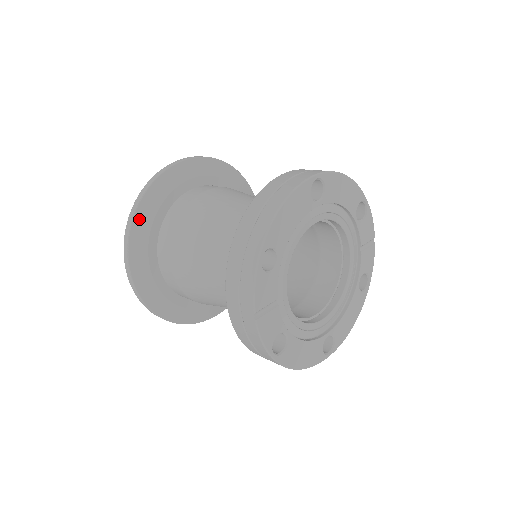
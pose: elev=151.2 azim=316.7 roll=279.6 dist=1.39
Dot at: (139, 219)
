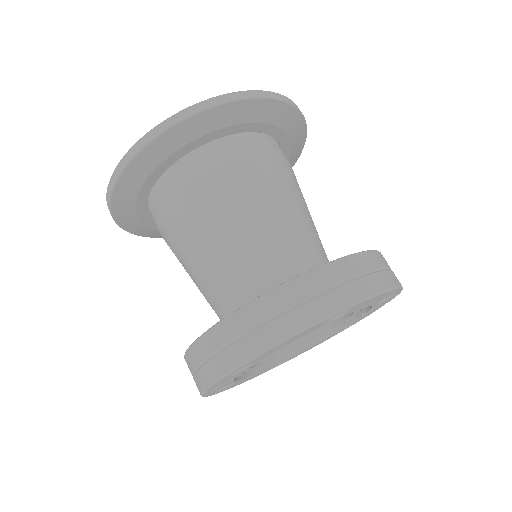
Dot at: (135, 166)
